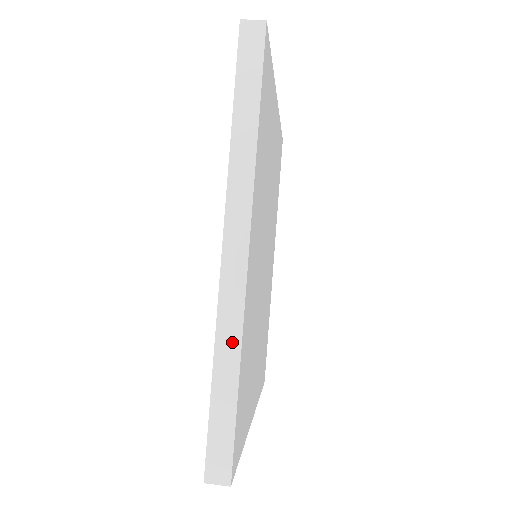
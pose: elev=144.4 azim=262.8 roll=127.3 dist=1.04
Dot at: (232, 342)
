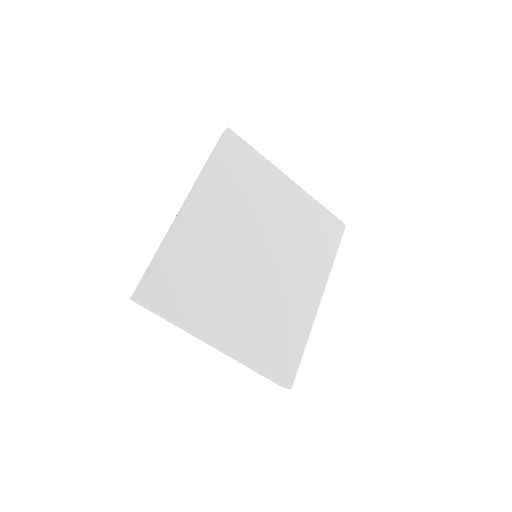
Dot at: (166, 239)
